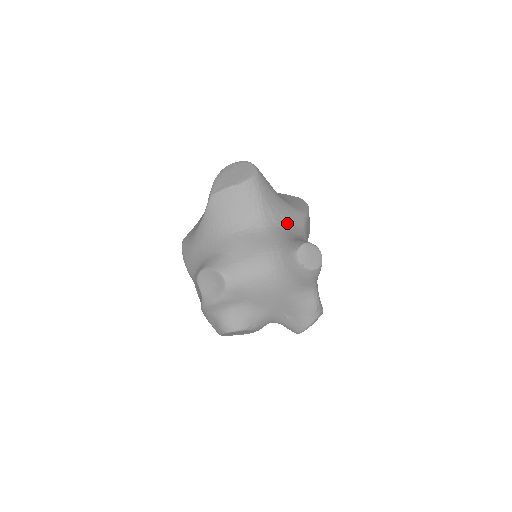
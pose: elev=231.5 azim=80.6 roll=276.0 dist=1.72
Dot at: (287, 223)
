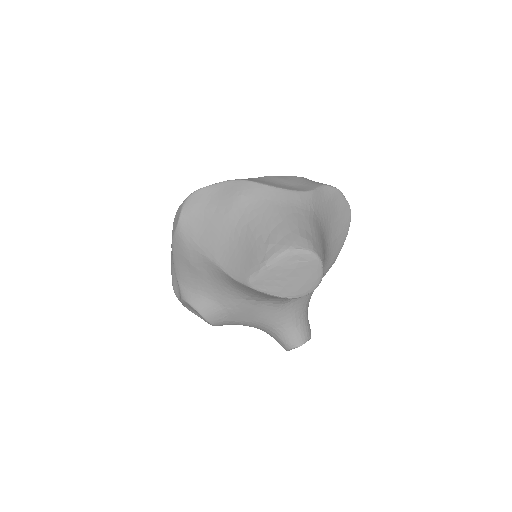
Dot at: occluded
